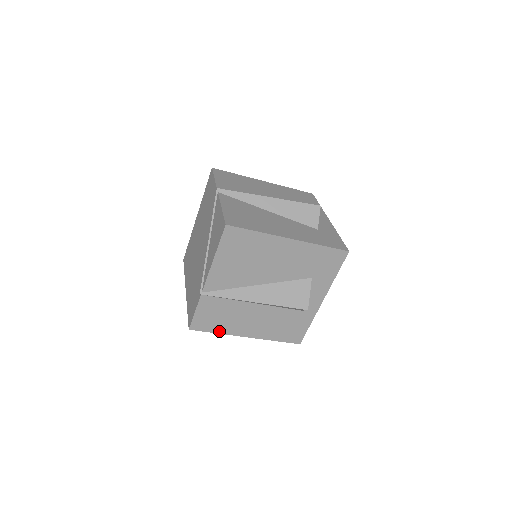
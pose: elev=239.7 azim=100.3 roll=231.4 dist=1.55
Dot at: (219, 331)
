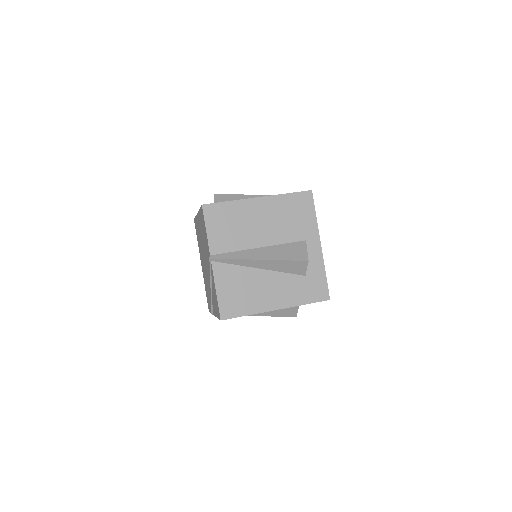
Dot at: occluded
